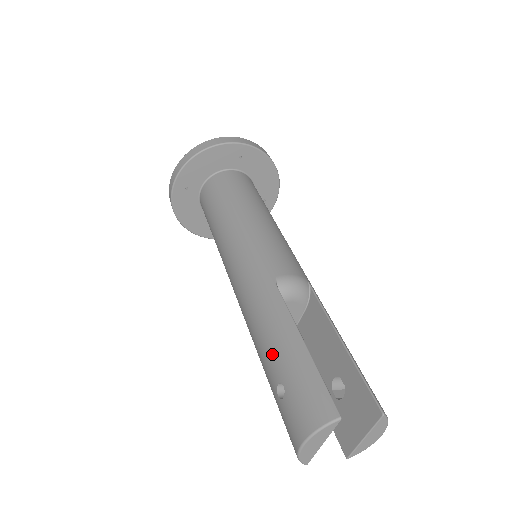
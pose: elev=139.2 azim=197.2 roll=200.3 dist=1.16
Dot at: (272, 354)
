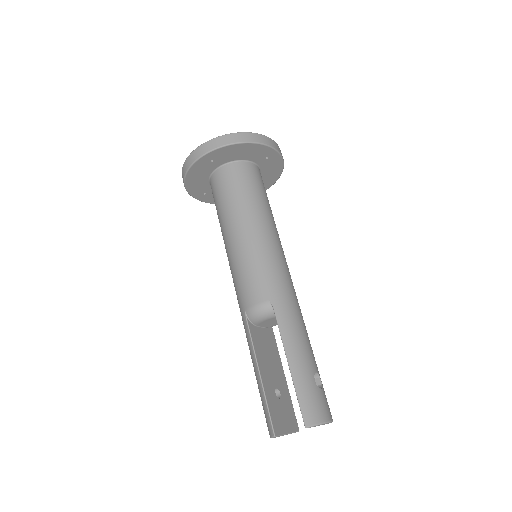
Dot at: occluded
